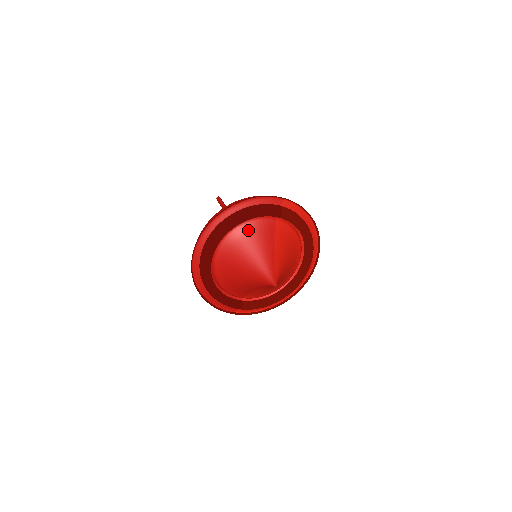
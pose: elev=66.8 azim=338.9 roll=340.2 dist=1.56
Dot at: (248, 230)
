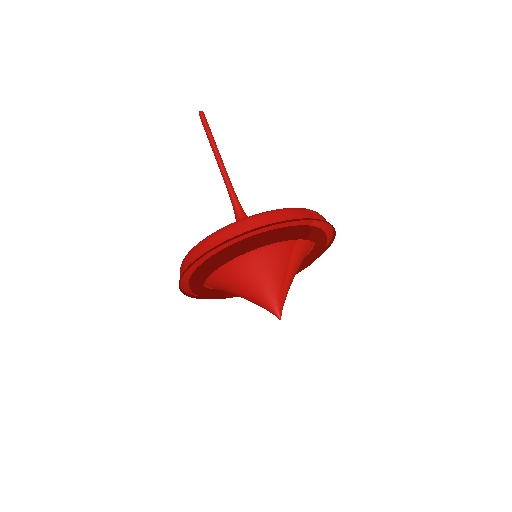
Dot at: (264, 251)
